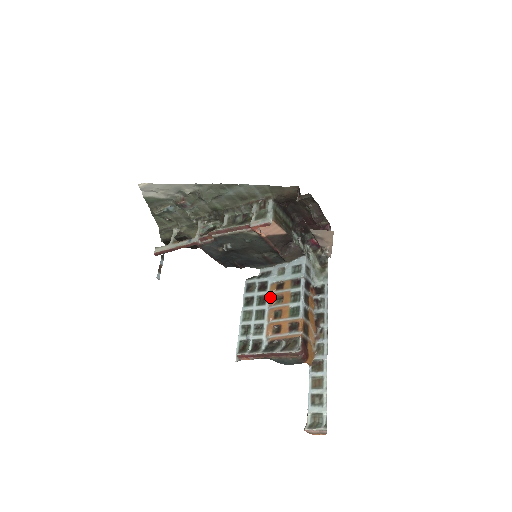
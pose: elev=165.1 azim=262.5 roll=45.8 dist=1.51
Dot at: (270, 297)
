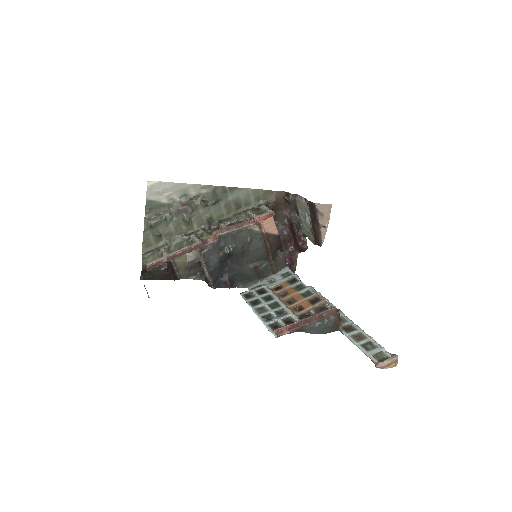
Dot at: (275, 294)
